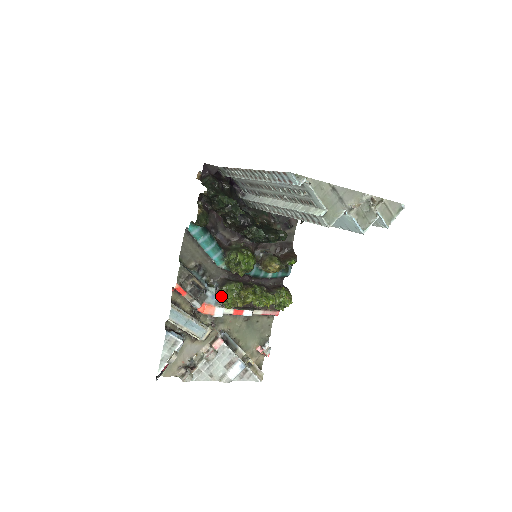
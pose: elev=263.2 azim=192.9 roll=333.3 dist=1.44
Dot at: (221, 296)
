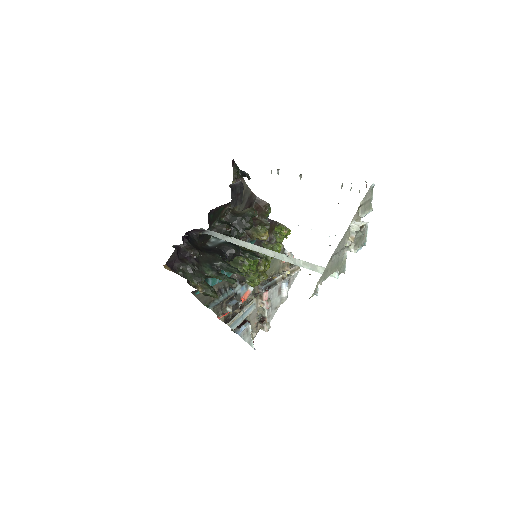
Dot at: occluded
